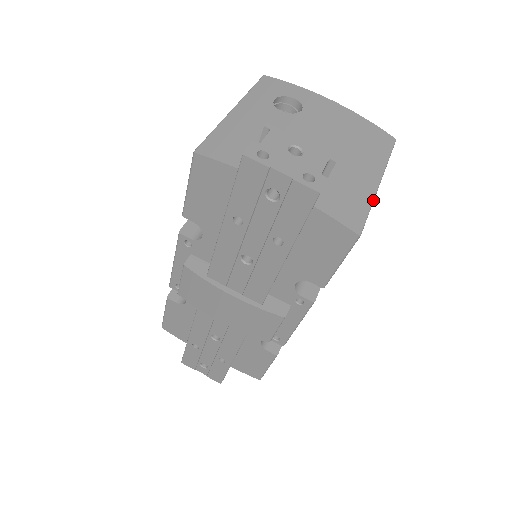
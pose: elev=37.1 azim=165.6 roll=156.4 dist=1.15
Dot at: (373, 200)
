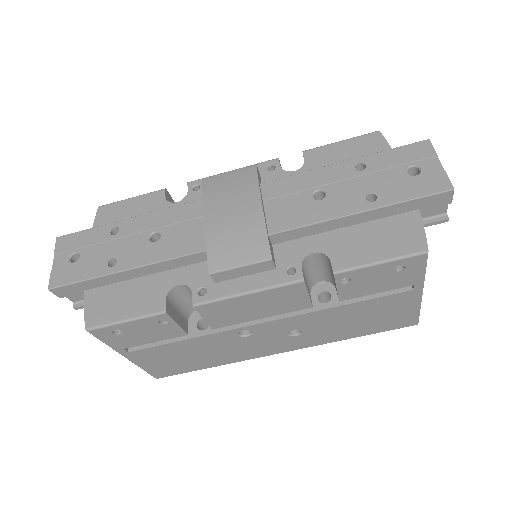
Dot at: occluded
